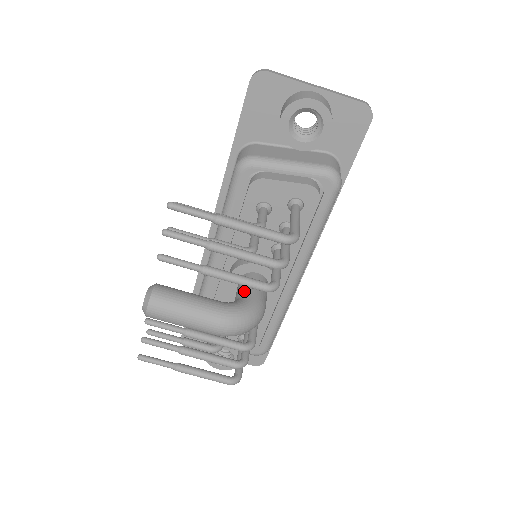
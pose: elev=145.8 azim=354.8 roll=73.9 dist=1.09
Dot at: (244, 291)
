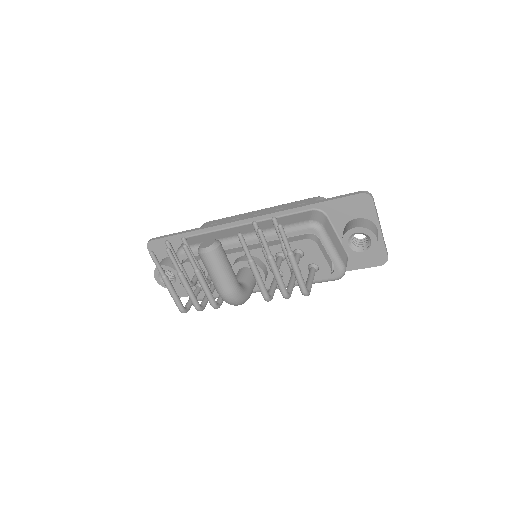
Dot at: (248, 281)
